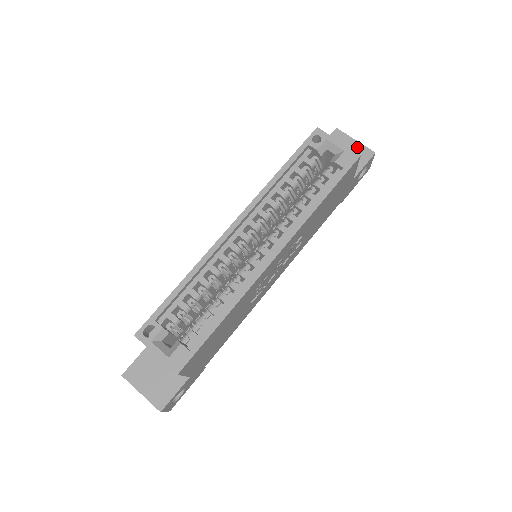
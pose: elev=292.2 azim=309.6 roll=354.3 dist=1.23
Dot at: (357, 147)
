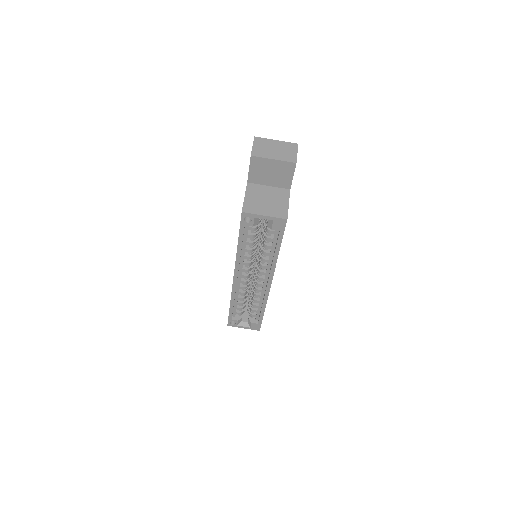
Dot at: (278, 165)
